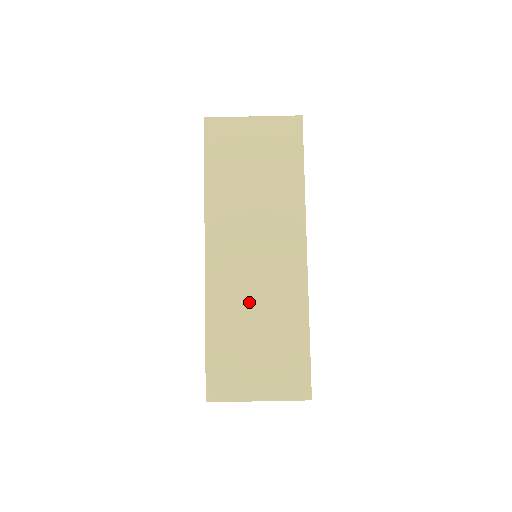
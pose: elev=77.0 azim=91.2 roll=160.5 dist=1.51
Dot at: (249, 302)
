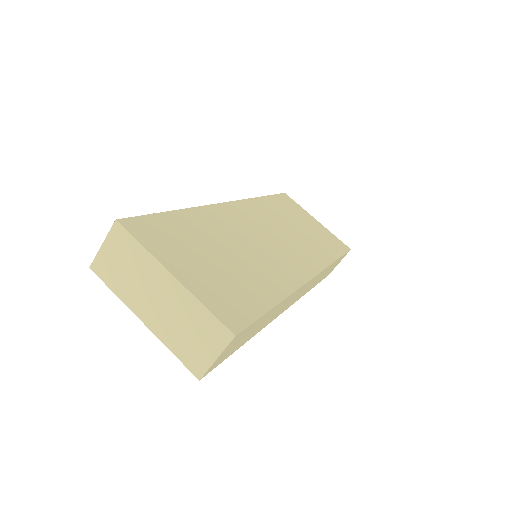
Dot at: (238, 242)
